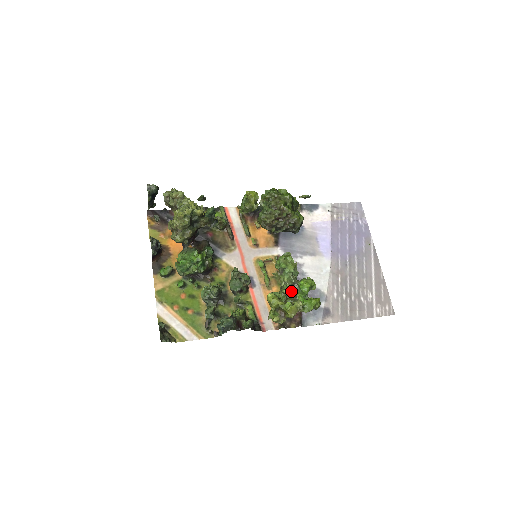
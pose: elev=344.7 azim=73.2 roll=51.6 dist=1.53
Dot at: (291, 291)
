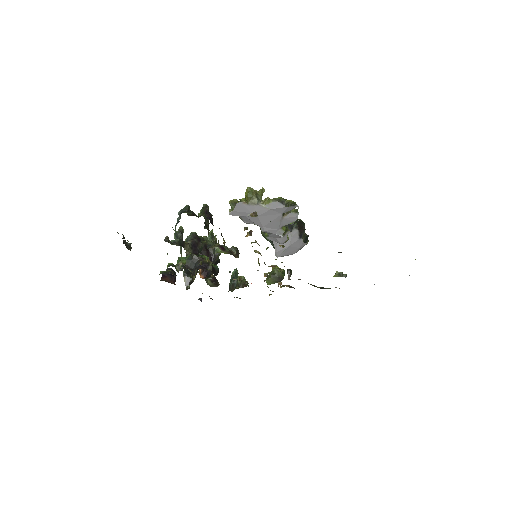
Dot at: occluded
